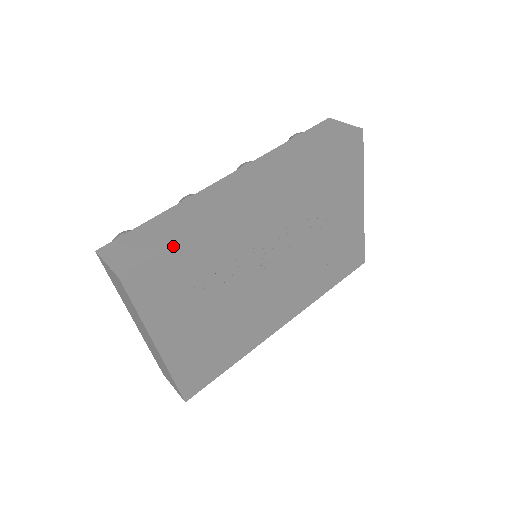
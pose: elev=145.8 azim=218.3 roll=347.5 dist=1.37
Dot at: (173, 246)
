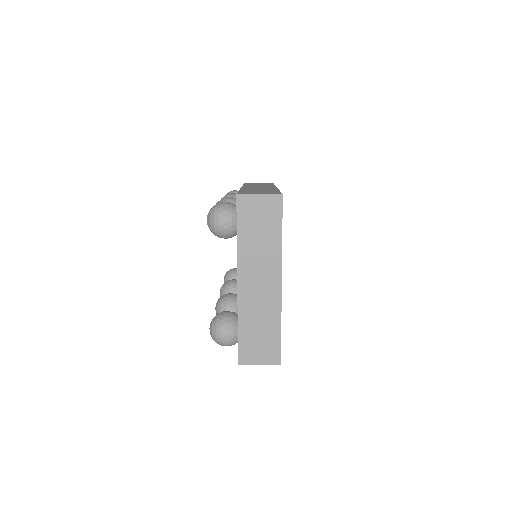
Dot at: occluded
